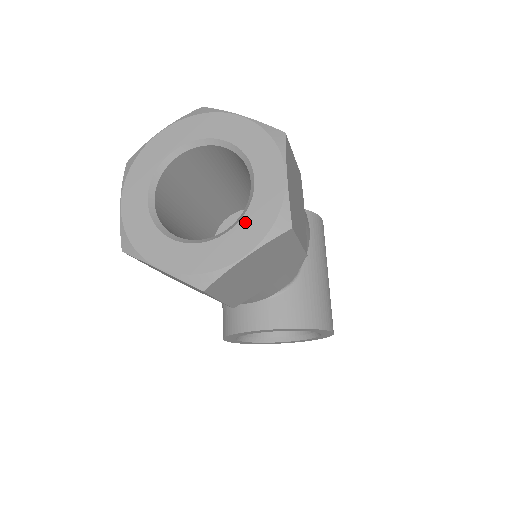
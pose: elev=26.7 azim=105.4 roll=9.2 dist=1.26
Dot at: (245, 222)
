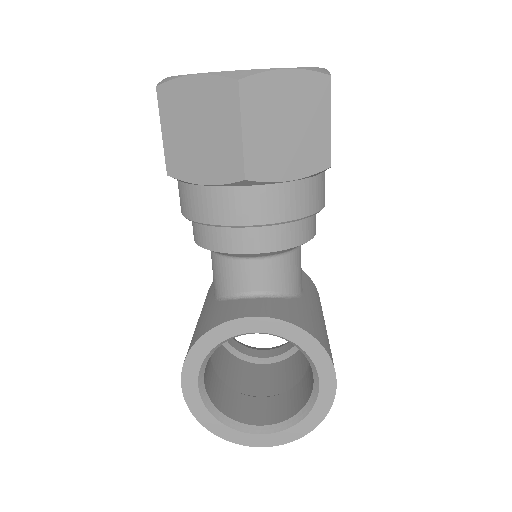
Dot at: occluded
